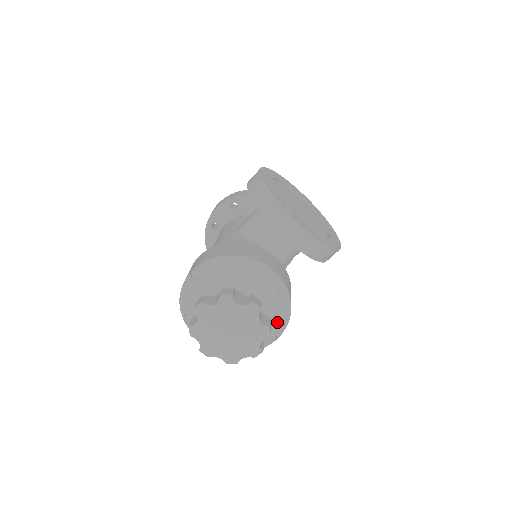
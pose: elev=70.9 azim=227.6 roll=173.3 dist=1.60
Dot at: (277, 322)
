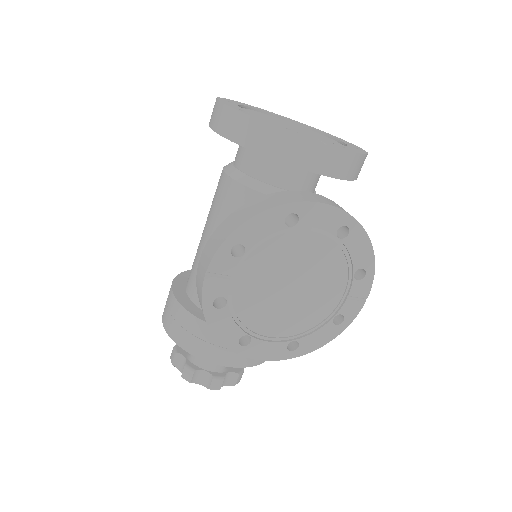
Dot at: occluded
